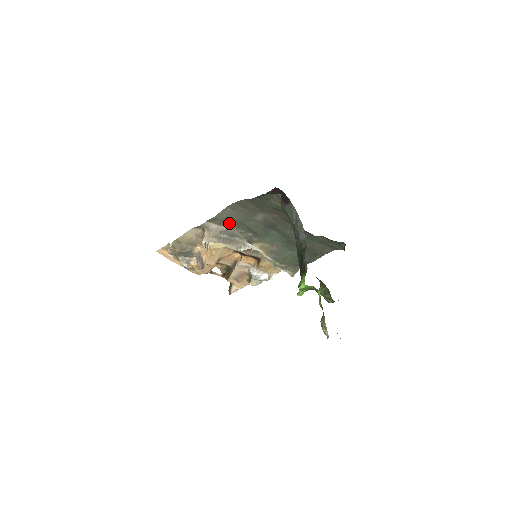
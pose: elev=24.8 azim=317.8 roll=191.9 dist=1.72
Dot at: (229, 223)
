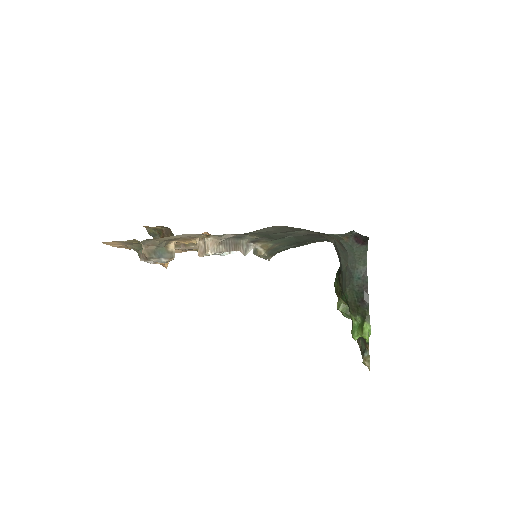
Dot at: occluded
